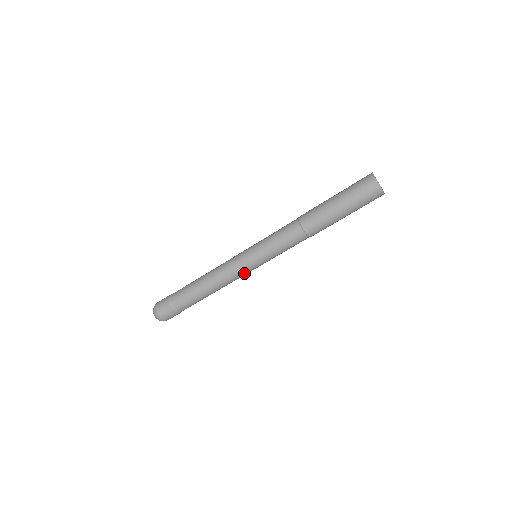
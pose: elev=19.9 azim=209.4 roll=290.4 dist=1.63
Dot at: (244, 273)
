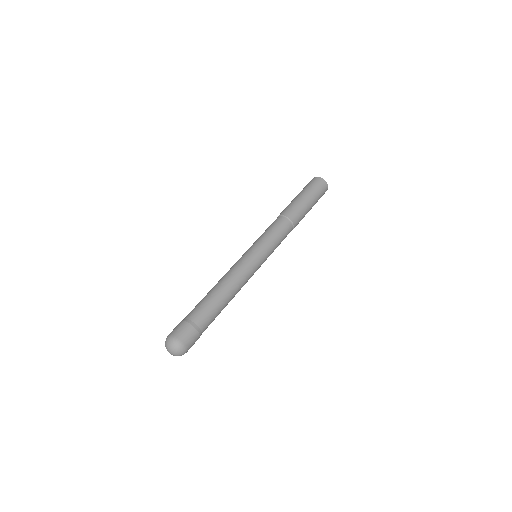
Dot at: (254, 269)
